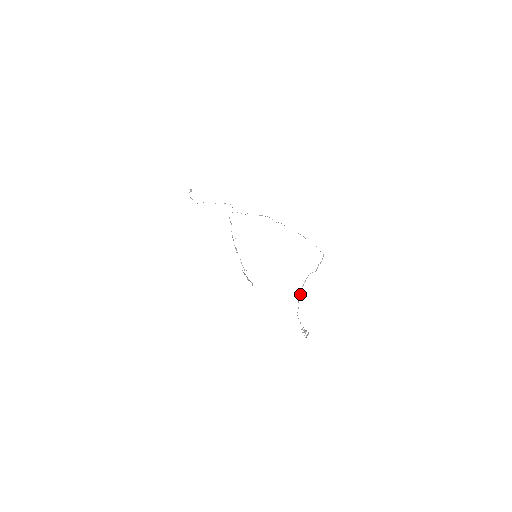
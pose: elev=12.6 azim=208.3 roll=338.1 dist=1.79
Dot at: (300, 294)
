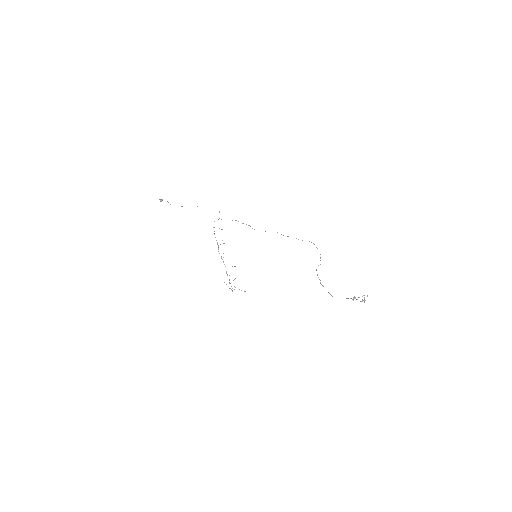
Dot at: occluded
